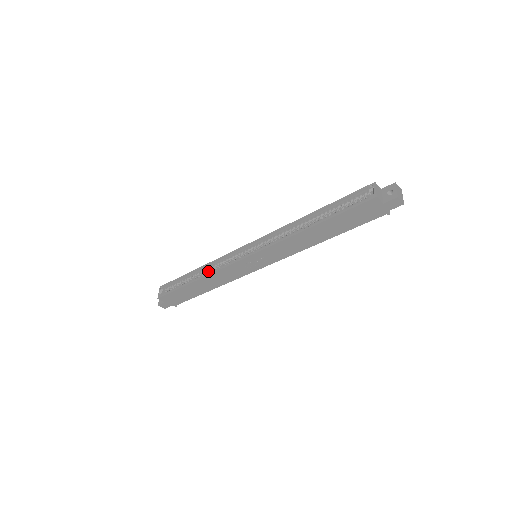
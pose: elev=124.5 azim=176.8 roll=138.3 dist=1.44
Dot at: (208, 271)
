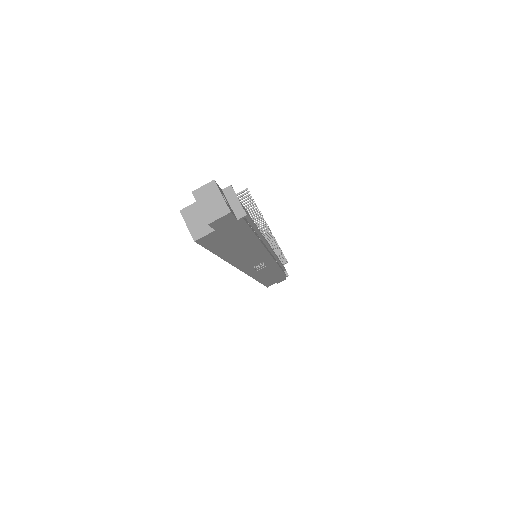
Dot at: occluded
